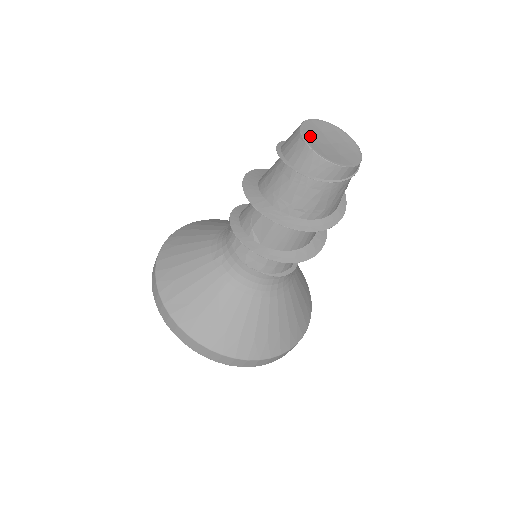
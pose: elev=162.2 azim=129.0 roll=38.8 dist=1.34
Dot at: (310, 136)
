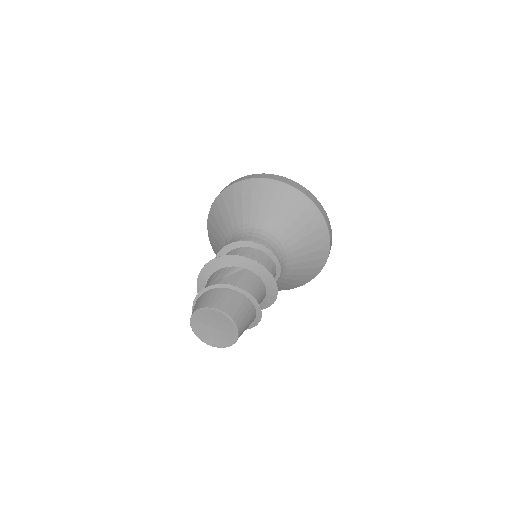
Dot at: (200, 317)
